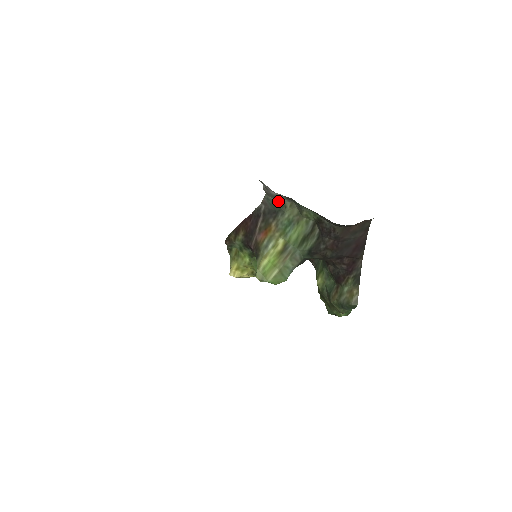
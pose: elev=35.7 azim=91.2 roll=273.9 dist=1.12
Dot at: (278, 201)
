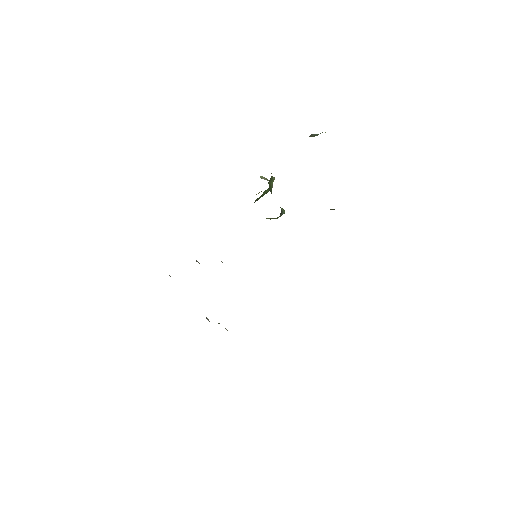
Dot at: occluded
